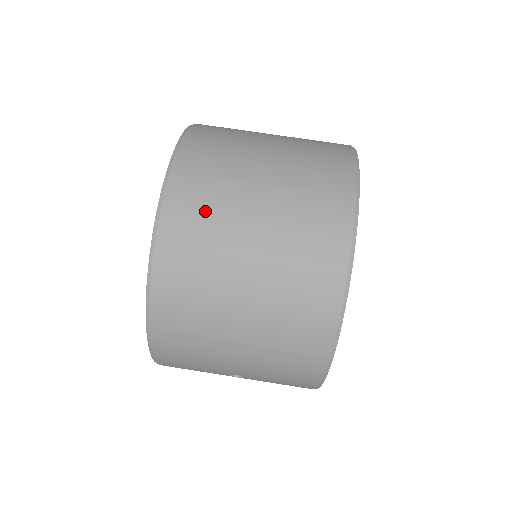
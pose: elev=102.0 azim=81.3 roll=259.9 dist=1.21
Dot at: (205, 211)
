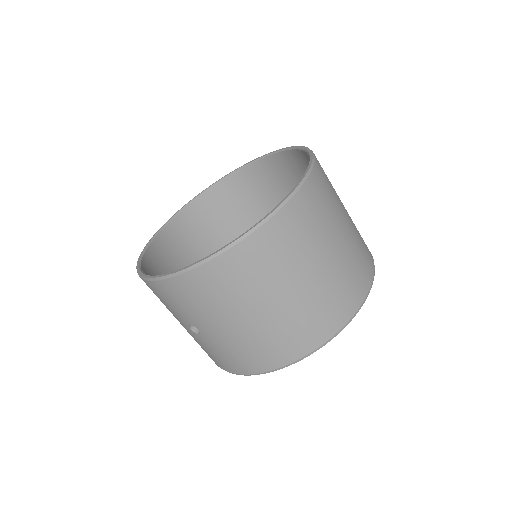
Dot at: (304, 232)
